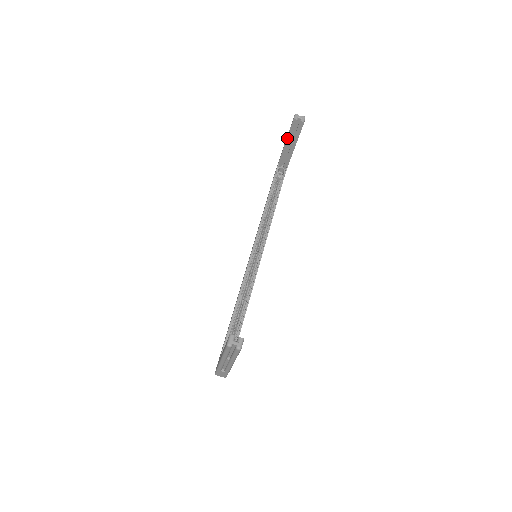
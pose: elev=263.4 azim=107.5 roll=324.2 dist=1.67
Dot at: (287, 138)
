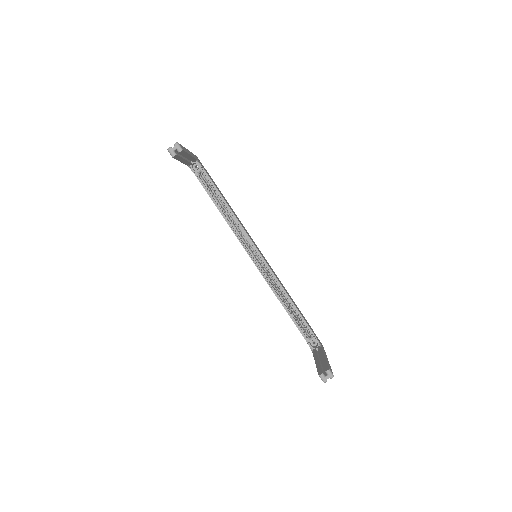
Dot at: occluded
